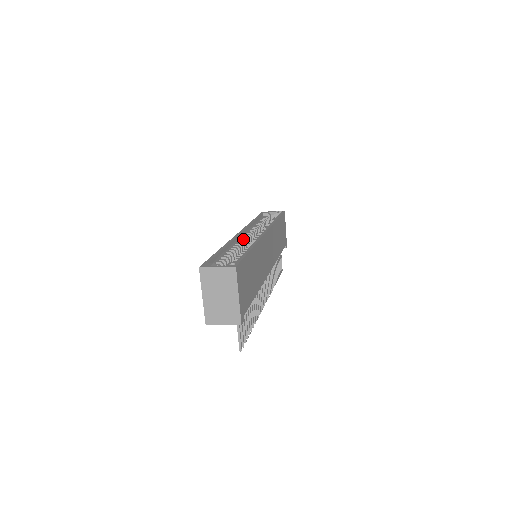
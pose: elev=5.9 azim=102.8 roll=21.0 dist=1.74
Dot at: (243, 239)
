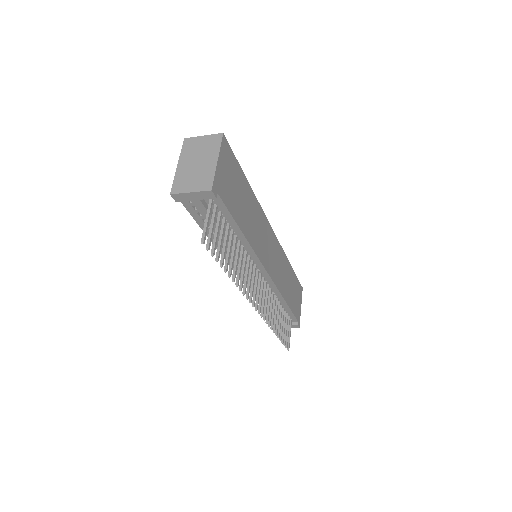
Dot at: occluded
